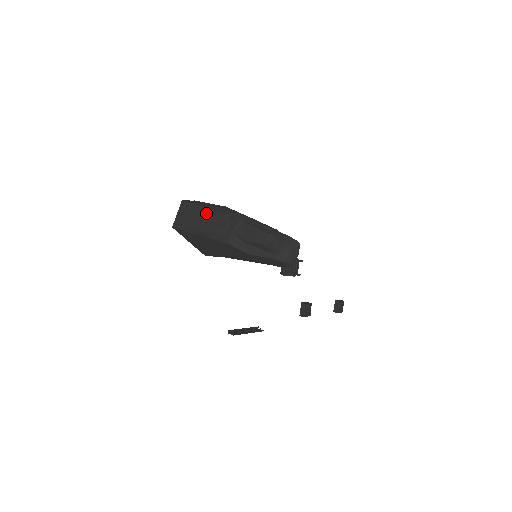
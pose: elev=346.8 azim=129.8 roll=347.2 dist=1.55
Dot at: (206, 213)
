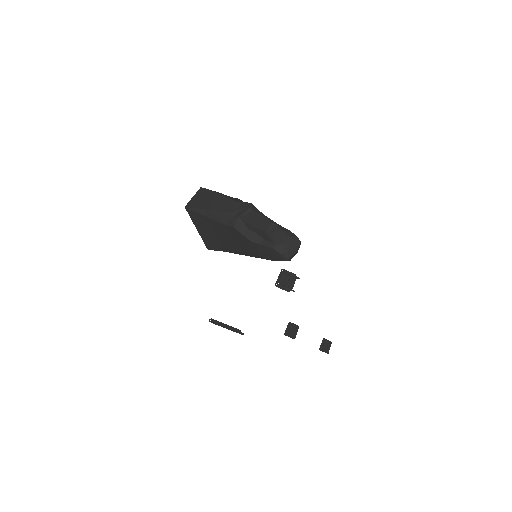
Dot at: (220, 199)
